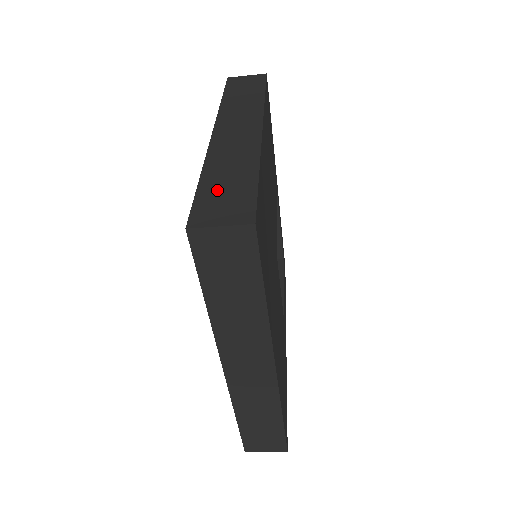
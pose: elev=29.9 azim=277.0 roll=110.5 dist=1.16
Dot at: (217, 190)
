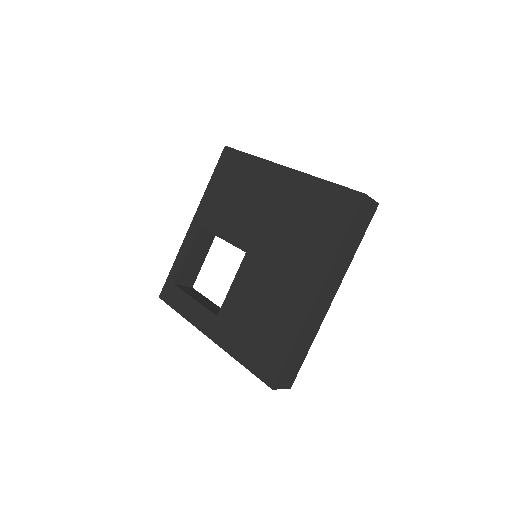
Dot at: occluded
